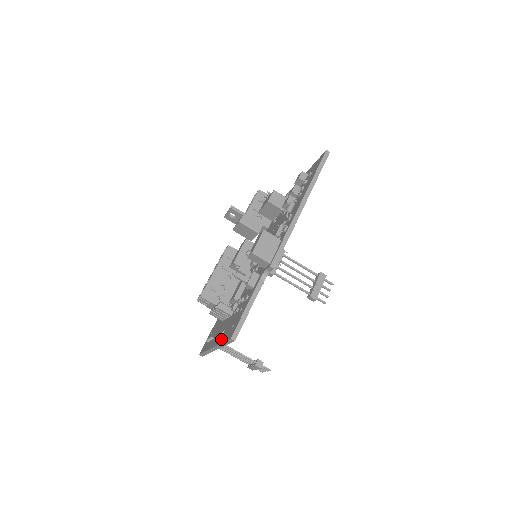
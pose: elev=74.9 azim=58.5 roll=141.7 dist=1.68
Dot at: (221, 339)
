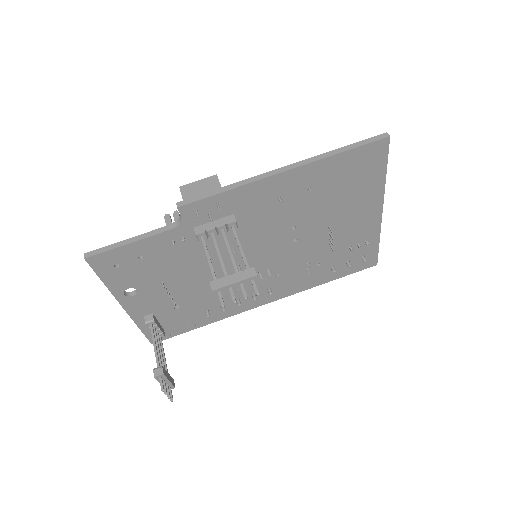
Dot at: occluded
